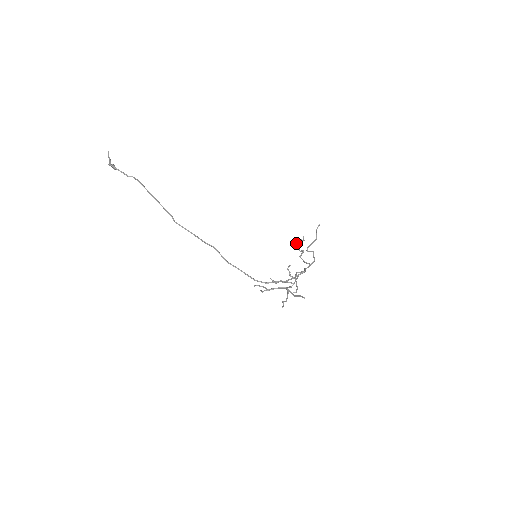
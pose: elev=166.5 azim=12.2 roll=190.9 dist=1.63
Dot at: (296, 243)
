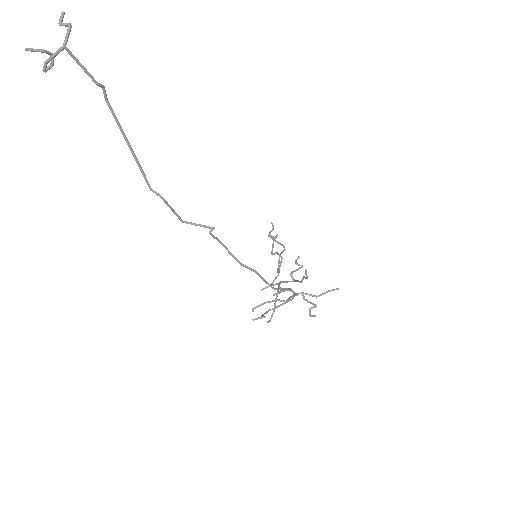
Dot at: (274, 240)
